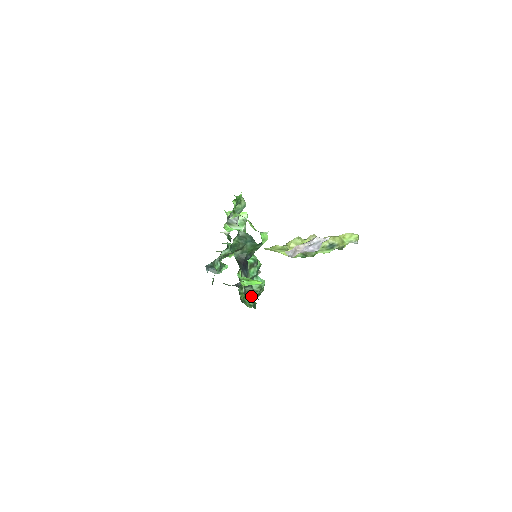
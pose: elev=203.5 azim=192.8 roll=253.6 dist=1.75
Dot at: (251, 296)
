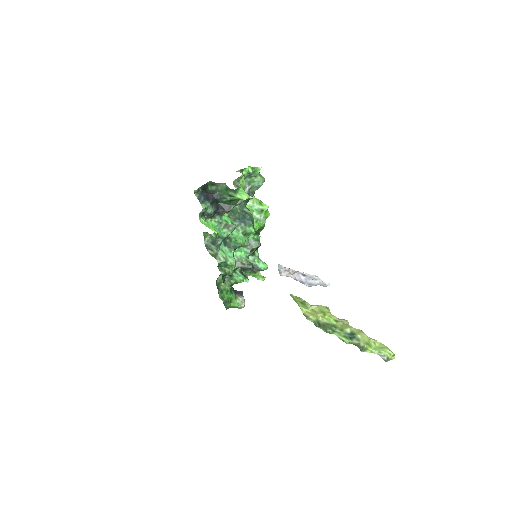
Dot at: (236, 303)
